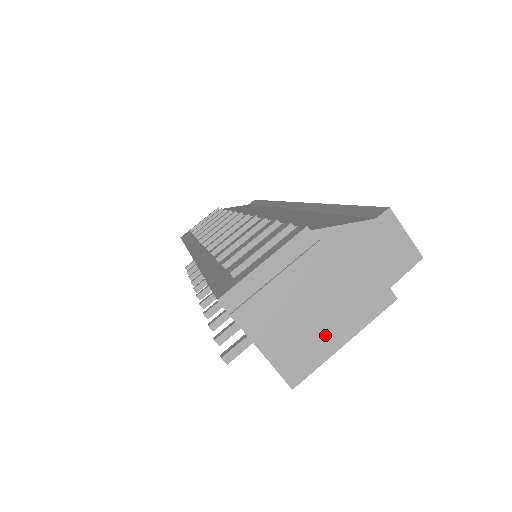
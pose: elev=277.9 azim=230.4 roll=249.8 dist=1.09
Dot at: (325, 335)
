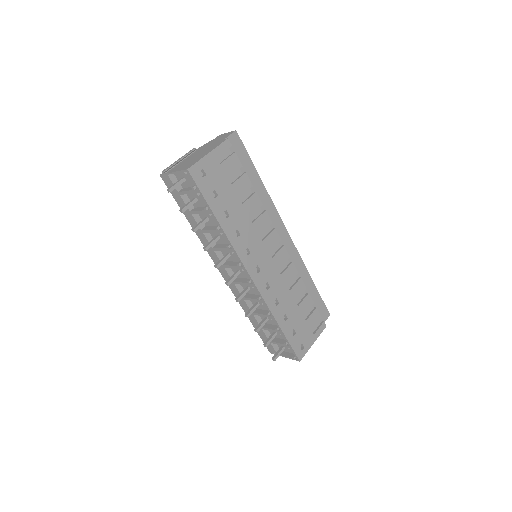
Dot at: (200, 157)
